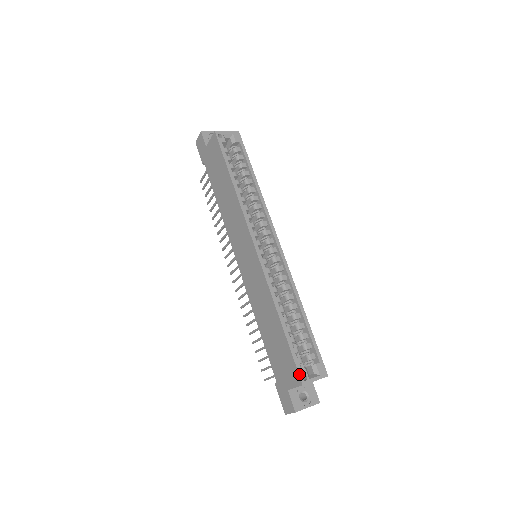
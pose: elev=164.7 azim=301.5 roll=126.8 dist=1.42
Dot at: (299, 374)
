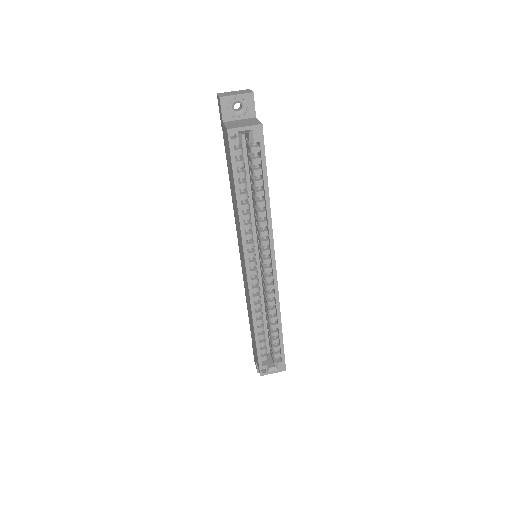
Dot at: (260, 369)
